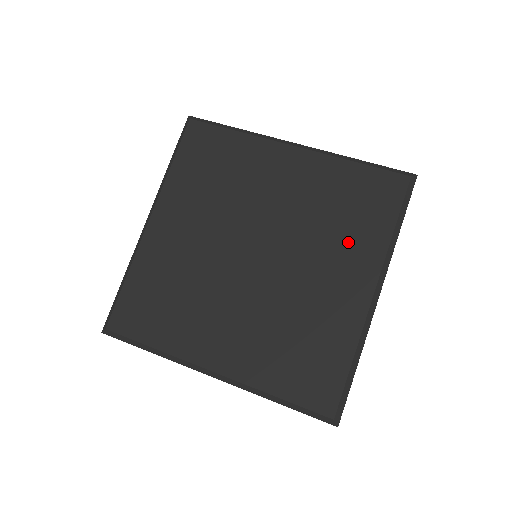
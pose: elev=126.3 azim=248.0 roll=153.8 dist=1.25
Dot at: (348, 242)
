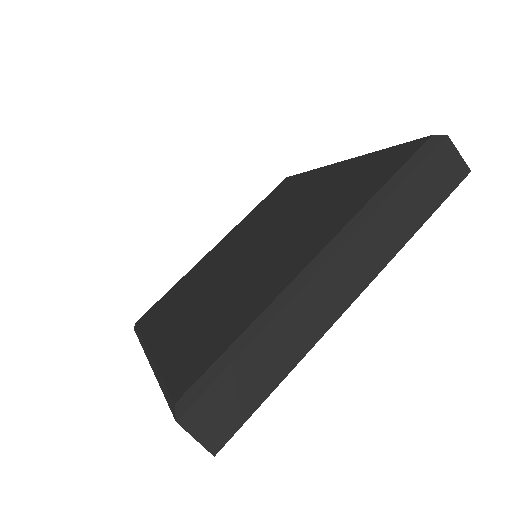
Dot at: (327, 216)
